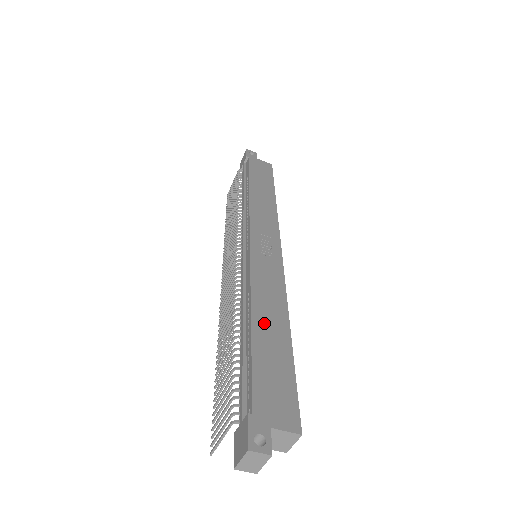
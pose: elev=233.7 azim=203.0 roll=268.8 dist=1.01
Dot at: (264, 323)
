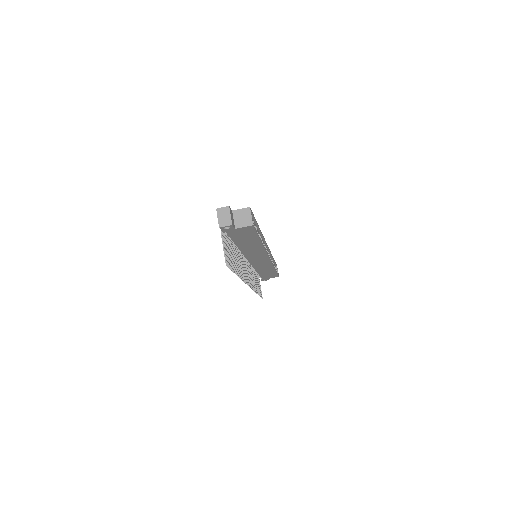
Dot at: occluded
